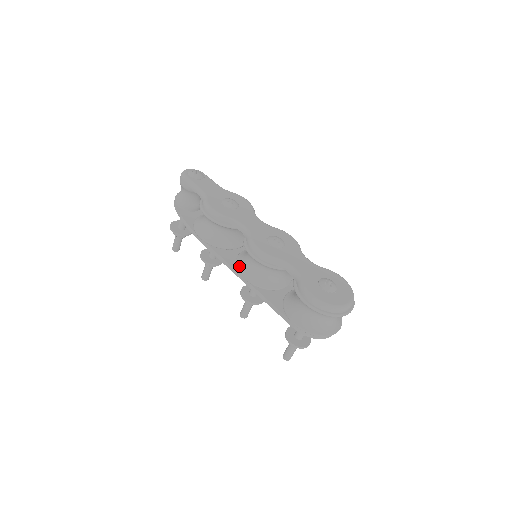
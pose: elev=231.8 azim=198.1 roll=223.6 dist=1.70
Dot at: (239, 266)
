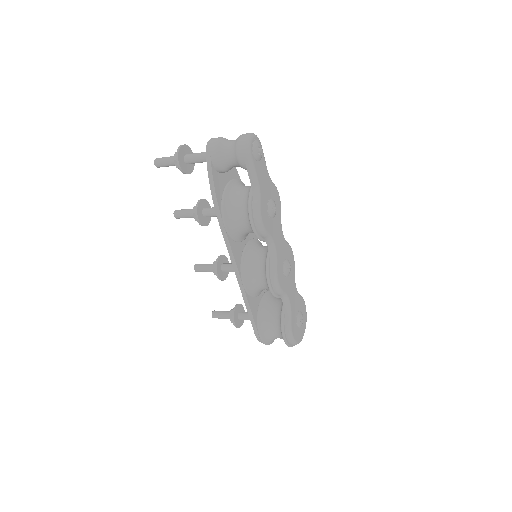
Dot at: (244, 271)
